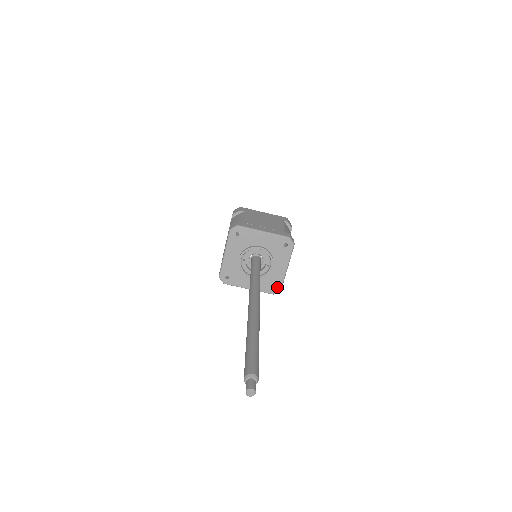
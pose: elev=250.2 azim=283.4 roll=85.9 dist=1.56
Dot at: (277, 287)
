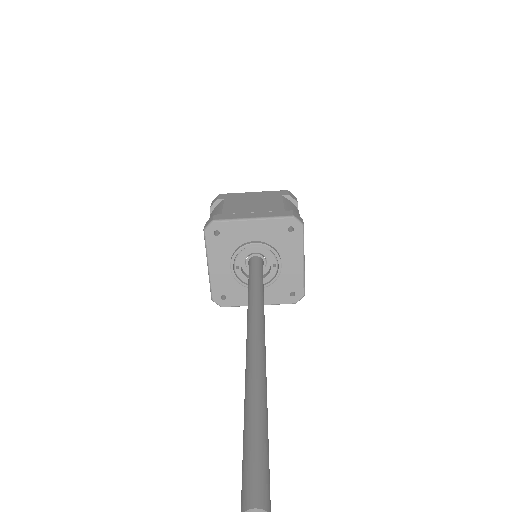
Dot at: (297, 292)
